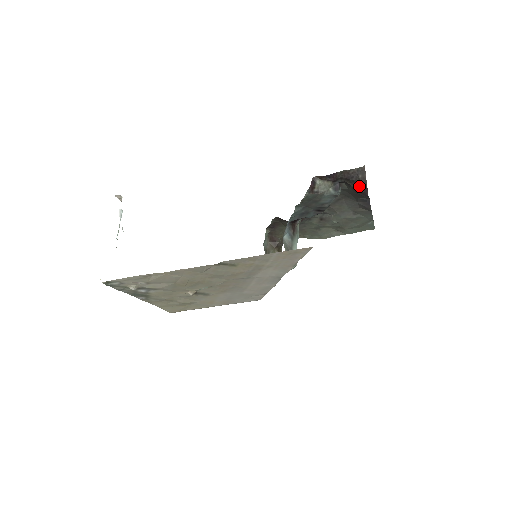
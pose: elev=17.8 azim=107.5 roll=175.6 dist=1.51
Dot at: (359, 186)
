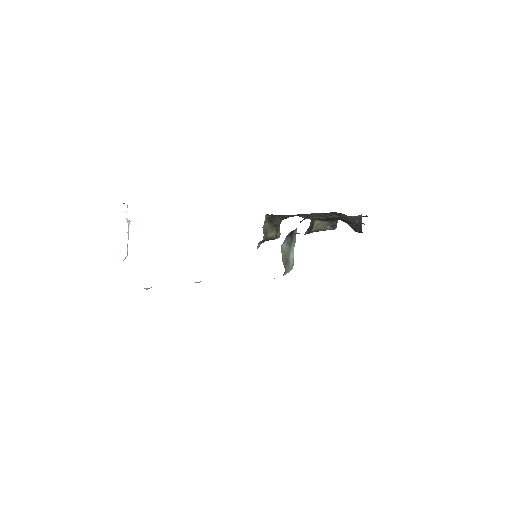
Dot at: (355, 227)
